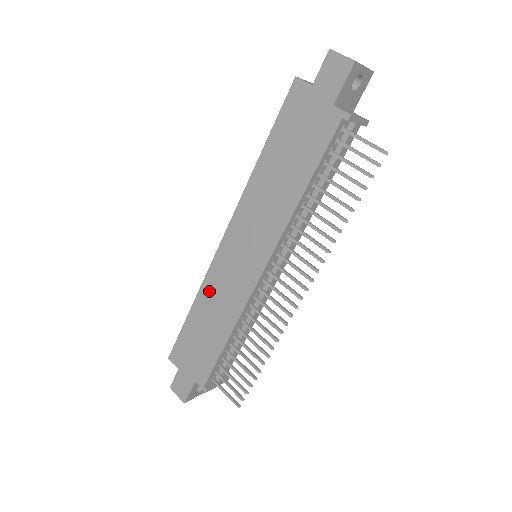
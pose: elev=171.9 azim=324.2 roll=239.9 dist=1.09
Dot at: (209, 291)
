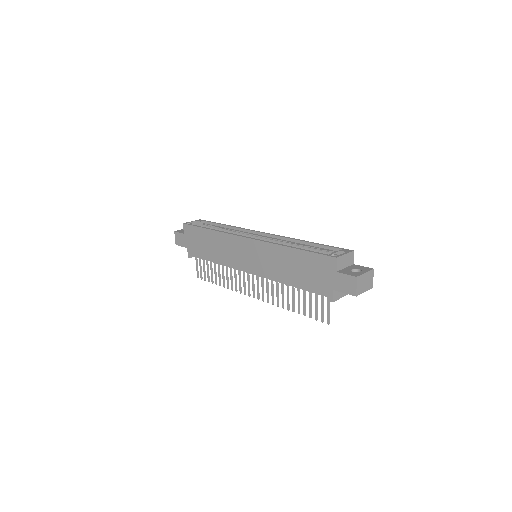
Dot at: (223, 239)
